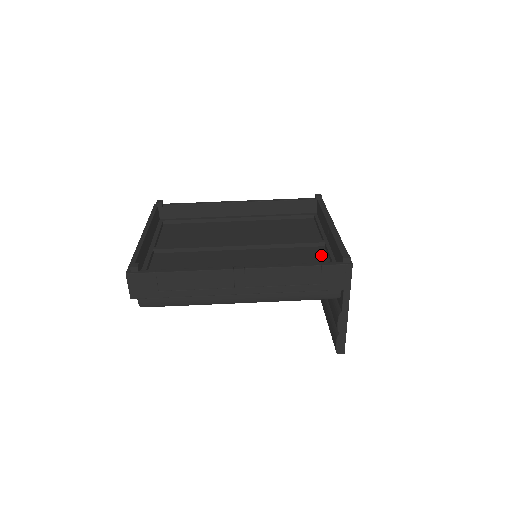
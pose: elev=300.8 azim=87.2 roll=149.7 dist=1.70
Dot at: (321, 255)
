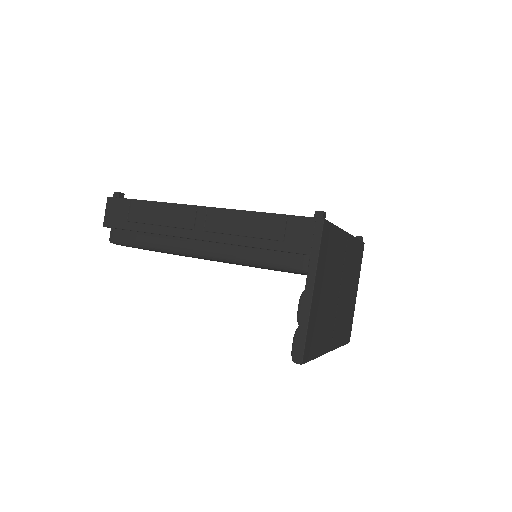
Dot at: occluded
